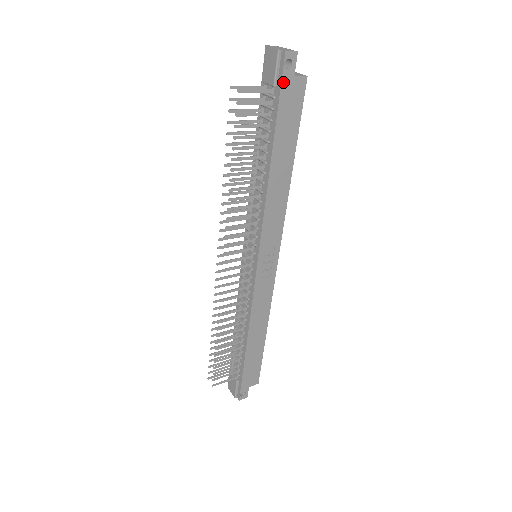
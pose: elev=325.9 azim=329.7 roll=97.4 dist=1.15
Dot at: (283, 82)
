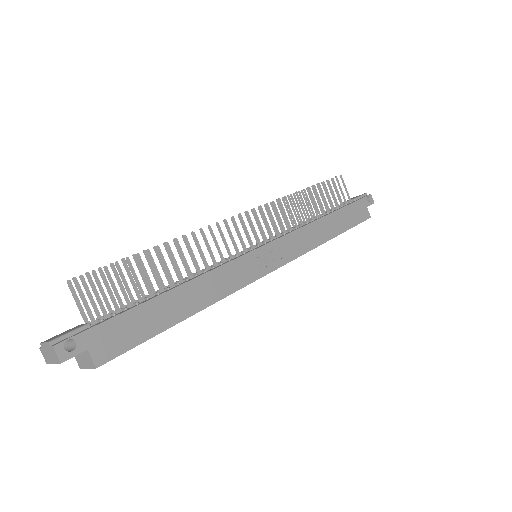
Dot at: (361, 200)
